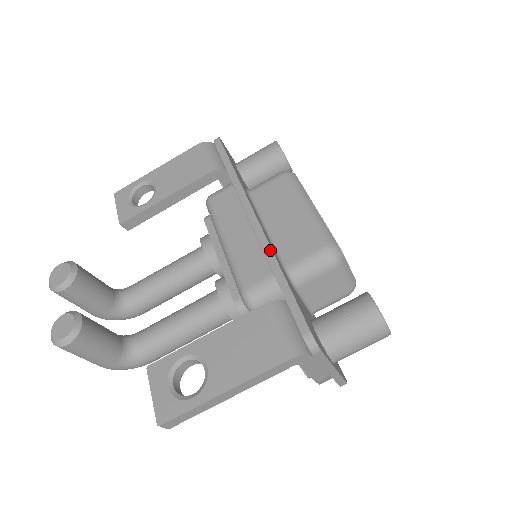
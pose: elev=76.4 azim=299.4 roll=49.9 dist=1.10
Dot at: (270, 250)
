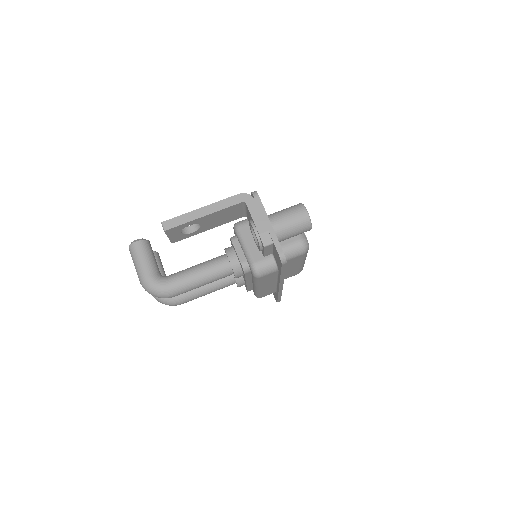
Dot at: occluded
